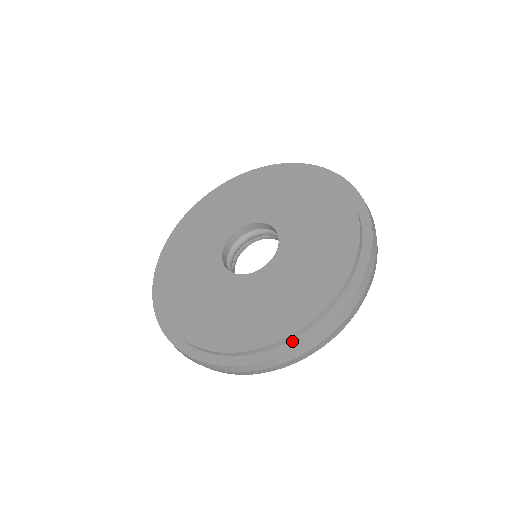
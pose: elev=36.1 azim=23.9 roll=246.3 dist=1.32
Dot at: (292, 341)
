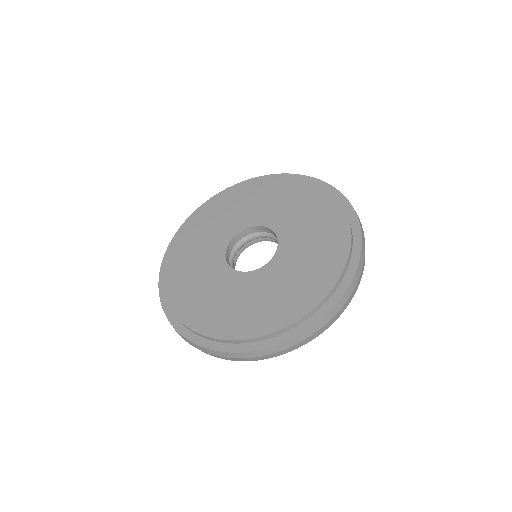
Dot at: (274, 338)
